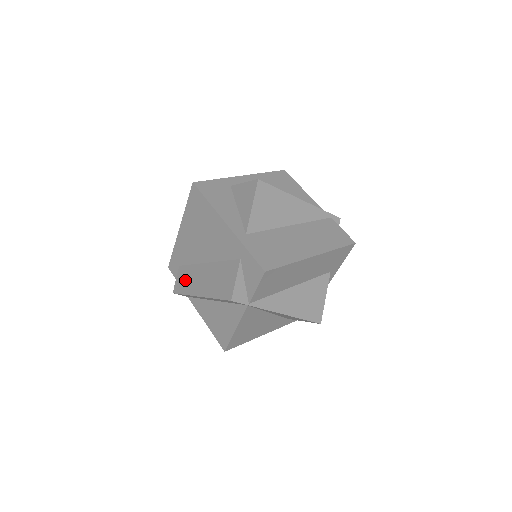
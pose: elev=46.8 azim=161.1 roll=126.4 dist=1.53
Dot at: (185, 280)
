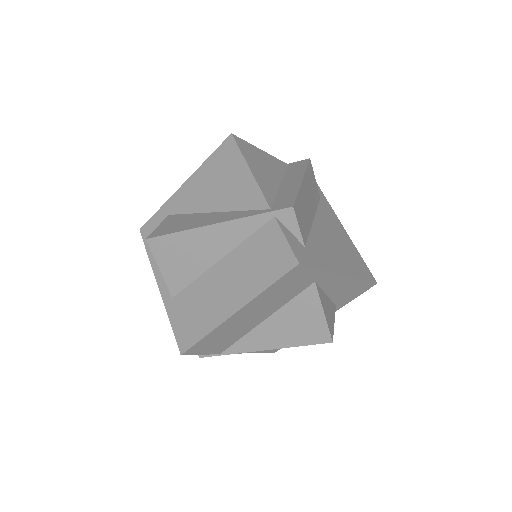
Dot at: occluded
